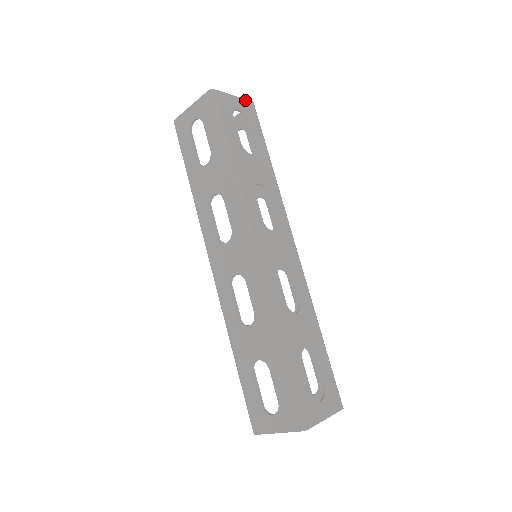
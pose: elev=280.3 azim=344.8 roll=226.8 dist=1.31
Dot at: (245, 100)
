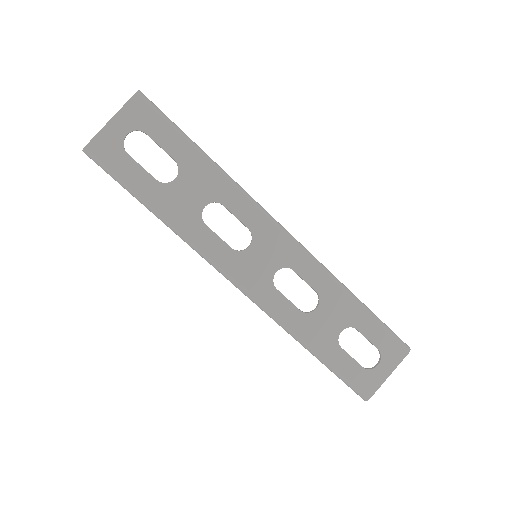
Dot at: (125, 106)
